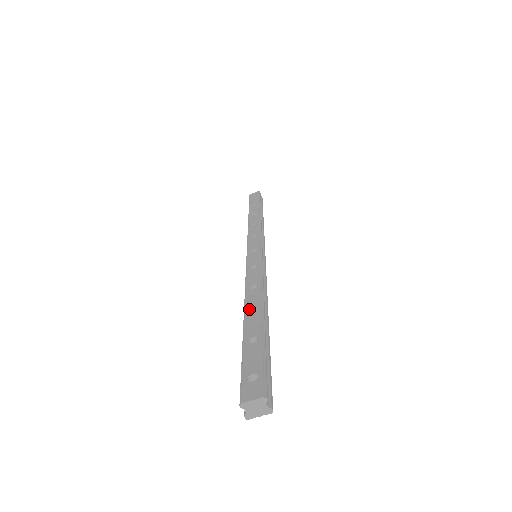
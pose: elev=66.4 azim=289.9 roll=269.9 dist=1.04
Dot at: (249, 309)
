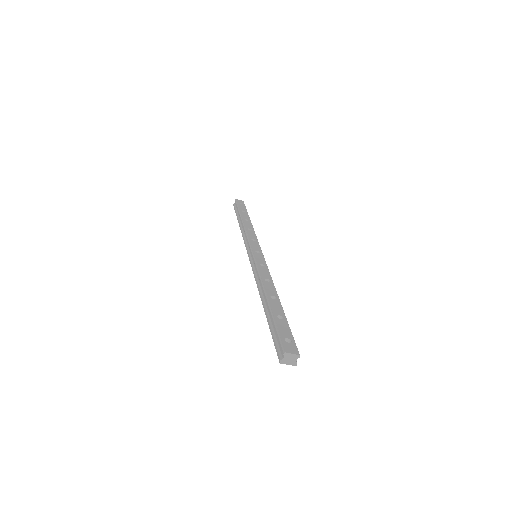
Dot at: (270, 295)
